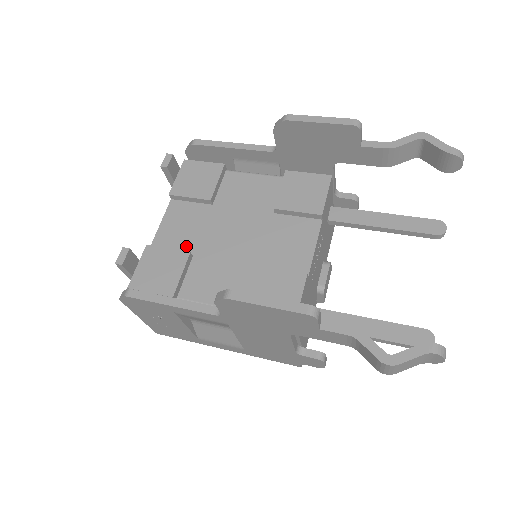
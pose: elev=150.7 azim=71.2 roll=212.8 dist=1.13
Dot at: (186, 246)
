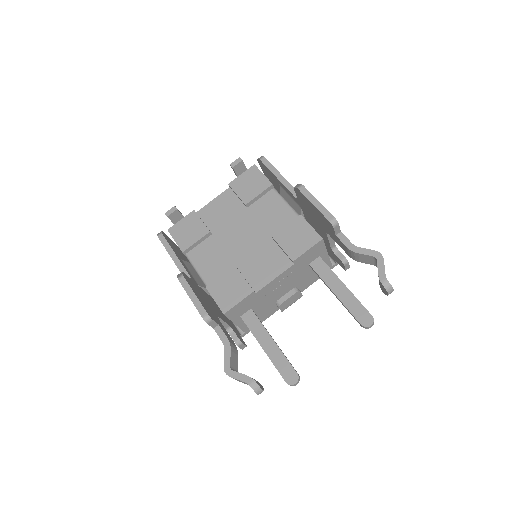
Dot at: (214, 225)
